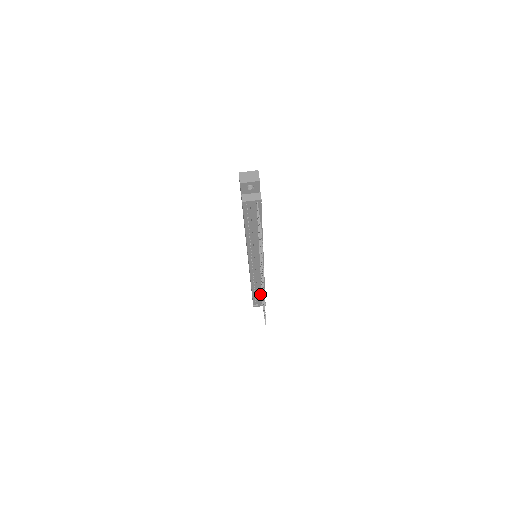
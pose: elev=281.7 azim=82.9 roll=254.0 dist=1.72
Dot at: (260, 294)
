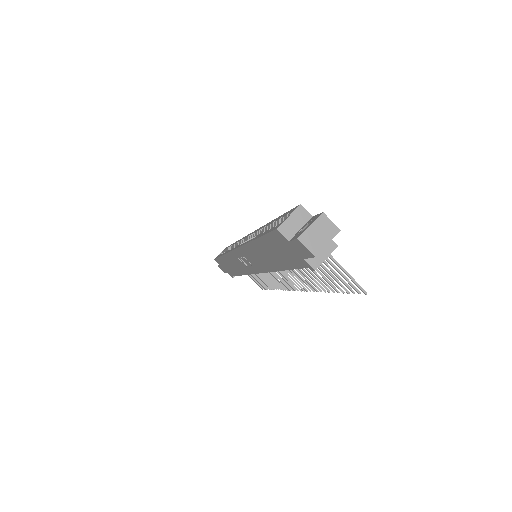
Dot at: occluded
